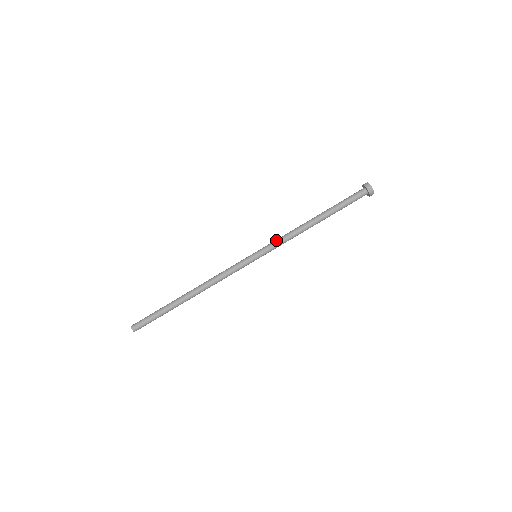
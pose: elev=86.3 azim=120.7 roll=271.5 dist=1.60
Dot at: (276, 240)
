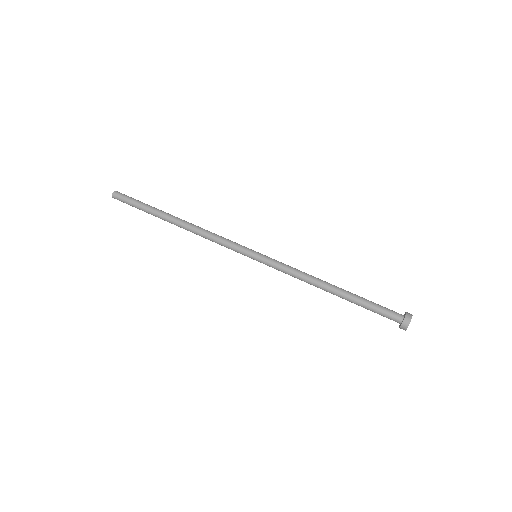
Dot at: (285, 264)
